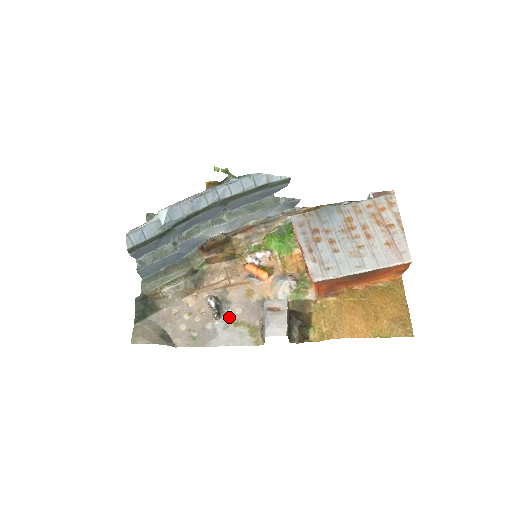
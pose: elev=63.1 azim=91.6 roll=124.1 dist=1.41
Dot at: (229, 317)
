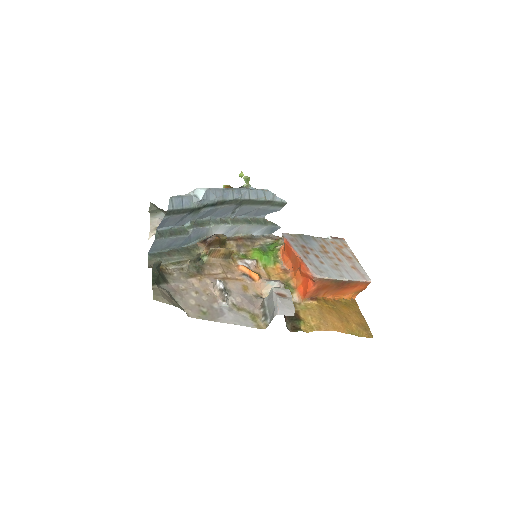
Dot at: (232, 302)
